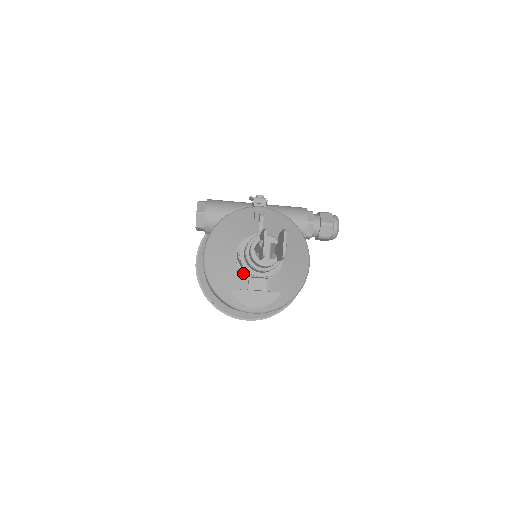
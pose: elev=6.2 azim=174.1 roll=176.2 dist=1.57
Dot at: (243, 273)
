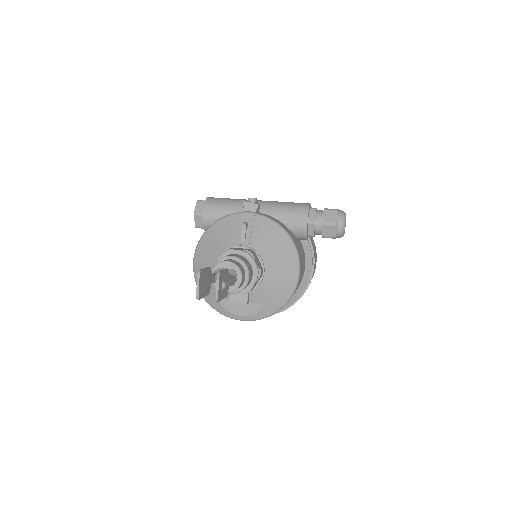
Dot at: occluded
